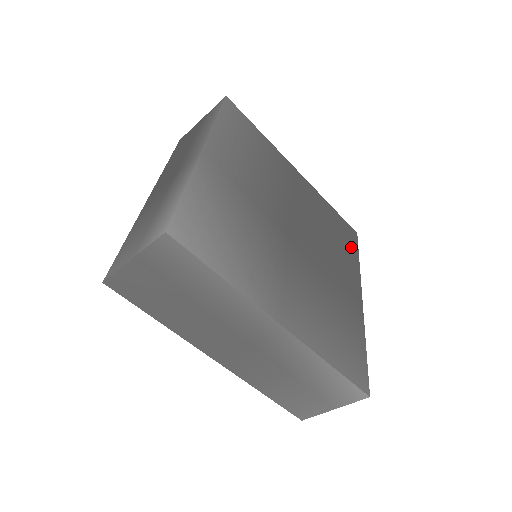
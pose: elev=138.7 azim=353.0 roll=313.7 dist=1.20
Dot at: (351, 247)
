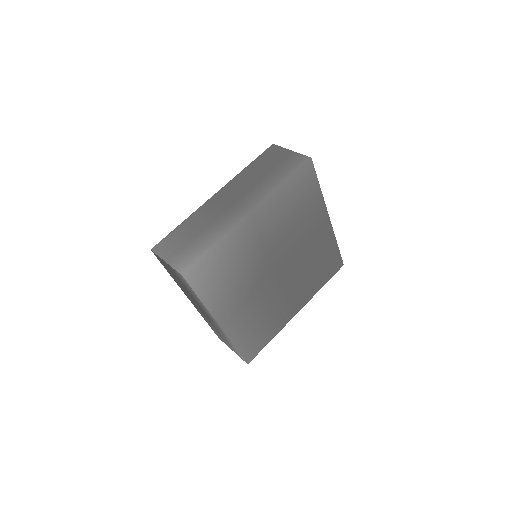
Dot at: (326, 276)
